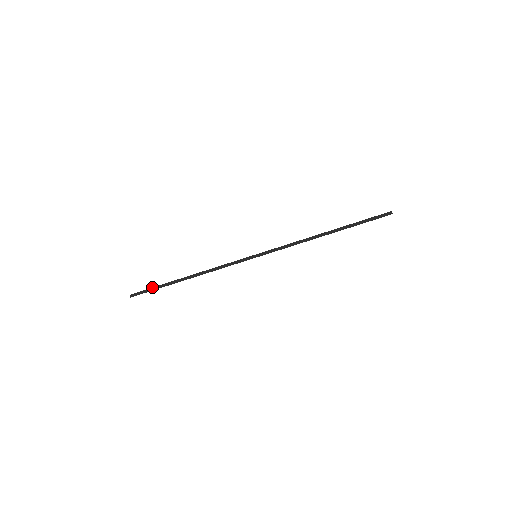
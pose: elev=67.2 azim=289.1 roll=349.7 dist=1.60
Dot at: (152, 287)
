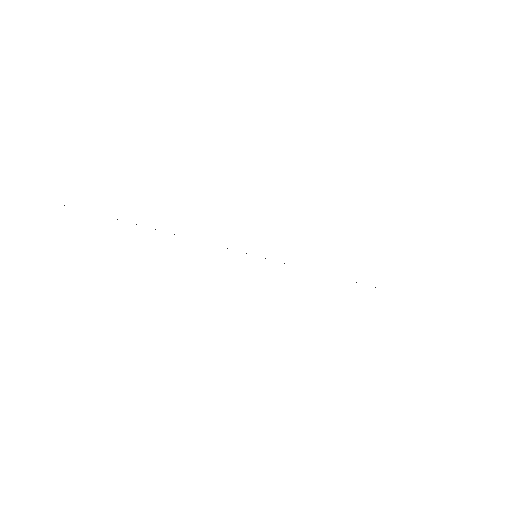
Dot at: occluded
